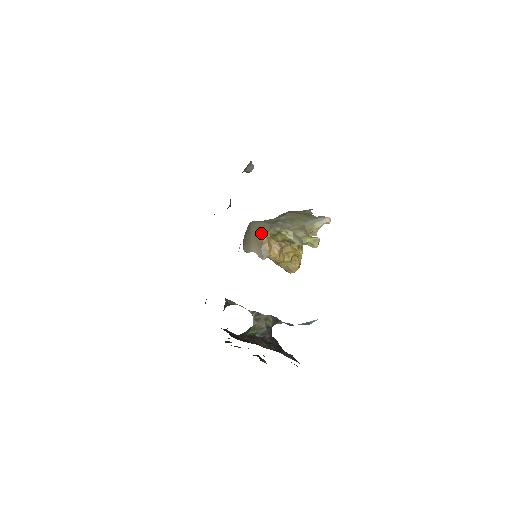
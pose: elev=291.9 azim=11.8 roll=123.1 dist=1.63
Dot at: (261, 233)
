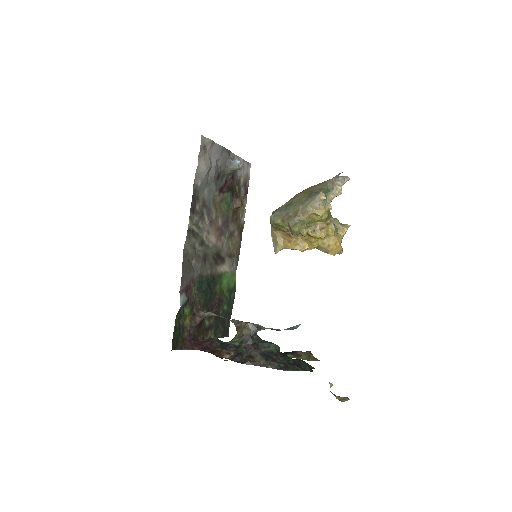
Dot at: occluded
